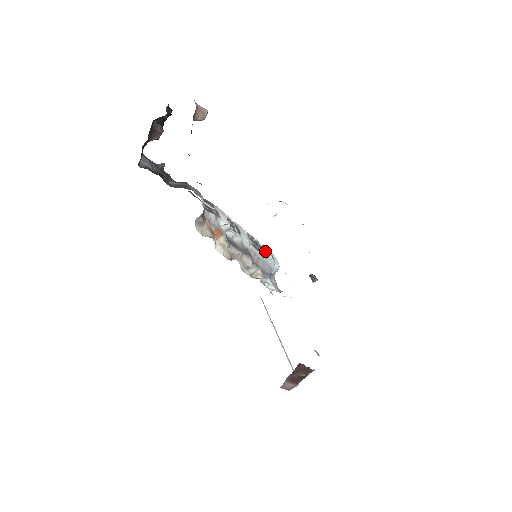
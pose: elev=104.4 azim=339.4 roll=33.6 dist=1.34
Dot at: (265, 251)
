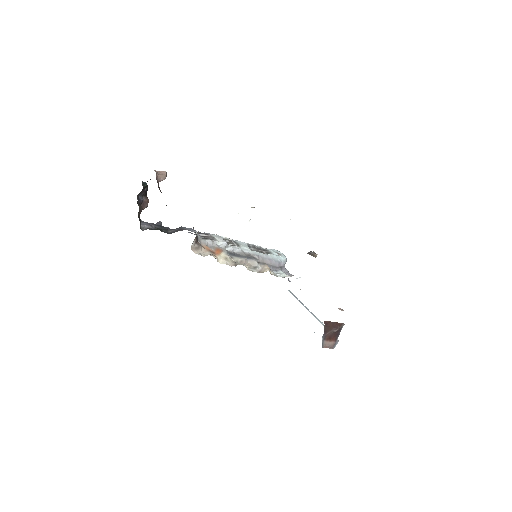
Dot at: (269, 251)
